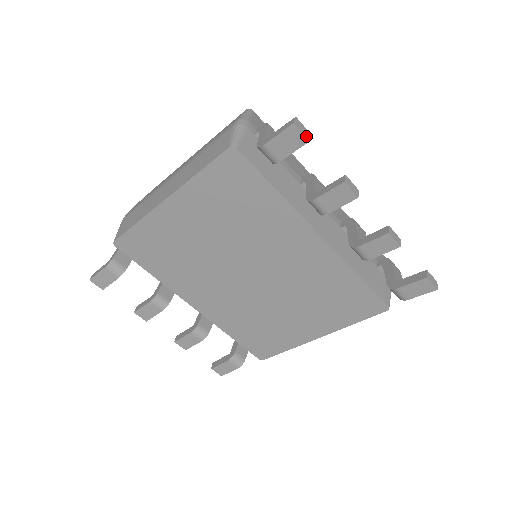
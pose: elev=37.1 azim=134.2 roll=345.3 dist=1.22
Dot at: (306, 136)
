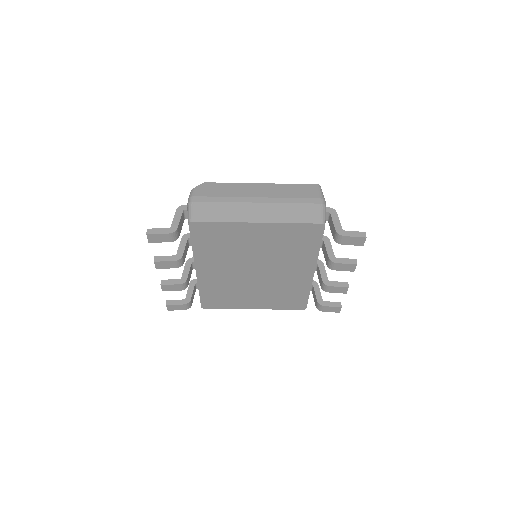
Dot at: occluded
